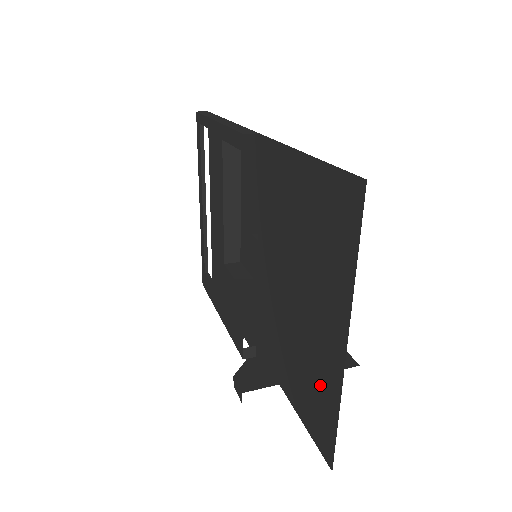
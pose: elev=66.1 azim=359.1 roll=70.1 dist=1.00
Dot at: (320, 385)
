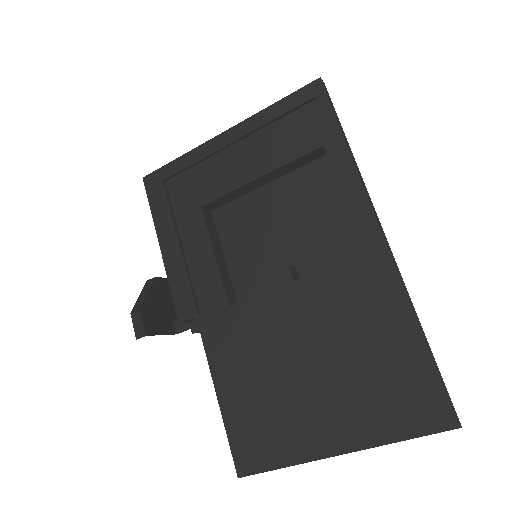
Dot at: (280, 436)
